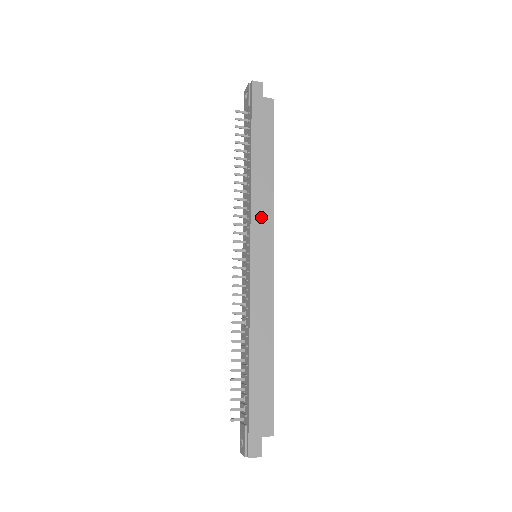
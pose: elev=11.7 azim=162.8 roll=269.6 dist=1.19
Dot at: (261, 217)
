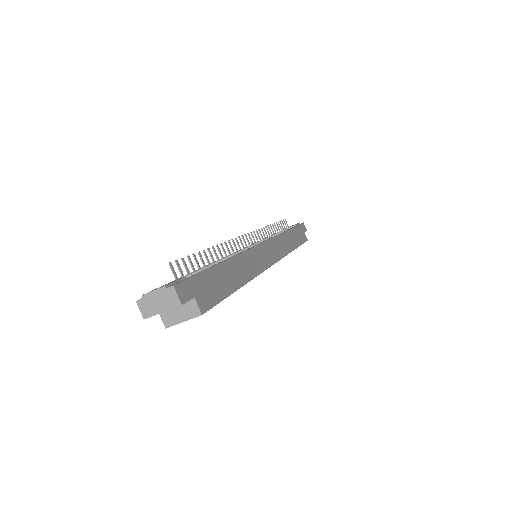
Dot at: (279, 246)
